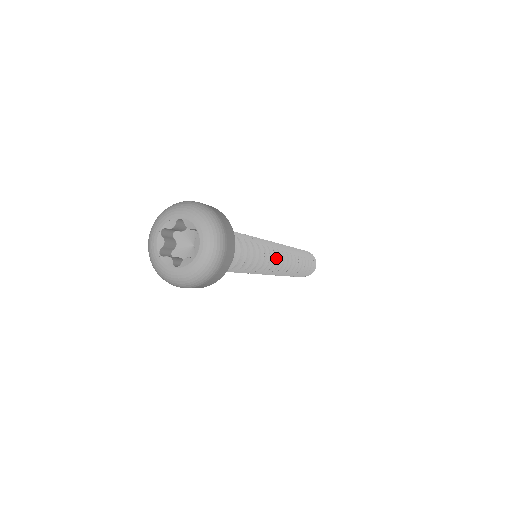
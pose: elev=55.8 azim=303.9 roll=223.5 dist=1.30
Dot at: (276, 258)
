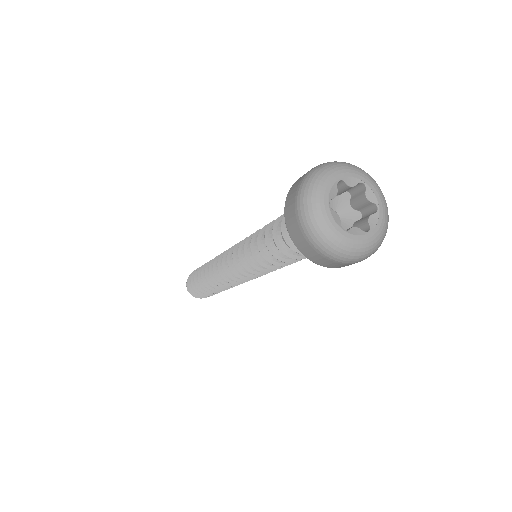
Dot at: occluded
